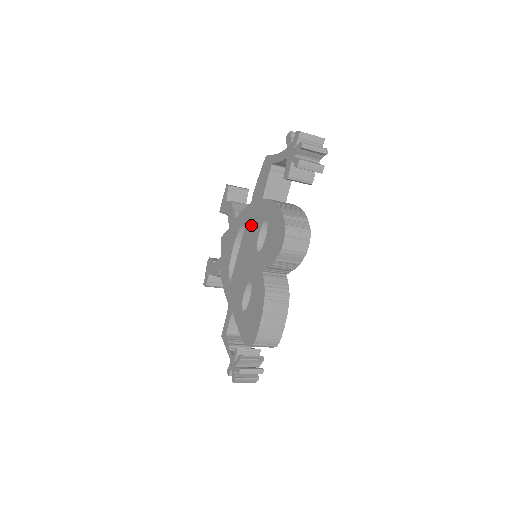
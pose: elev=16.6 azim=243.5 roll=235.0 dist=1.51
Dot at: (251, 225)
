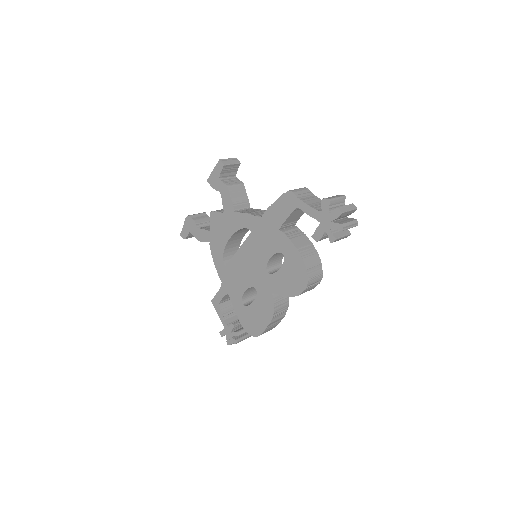
Dot at: (260, 240)
